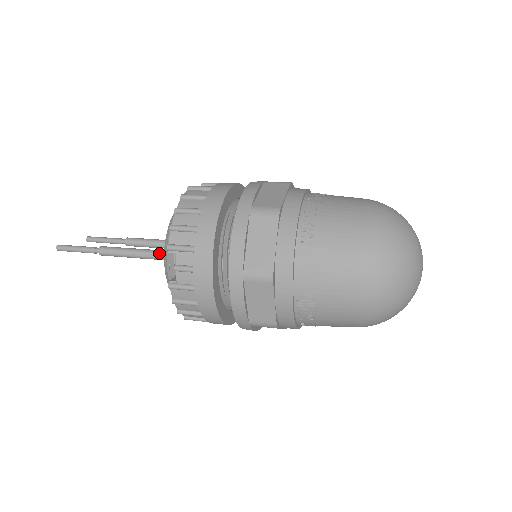
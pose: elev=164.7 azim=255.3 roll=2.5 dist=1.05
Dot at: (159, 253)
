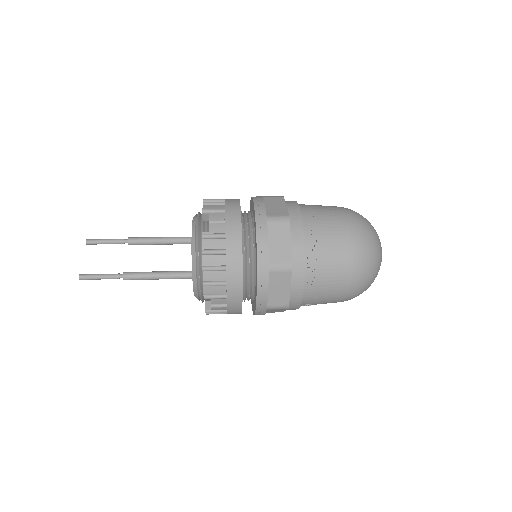
Dot at: (181, 277)
